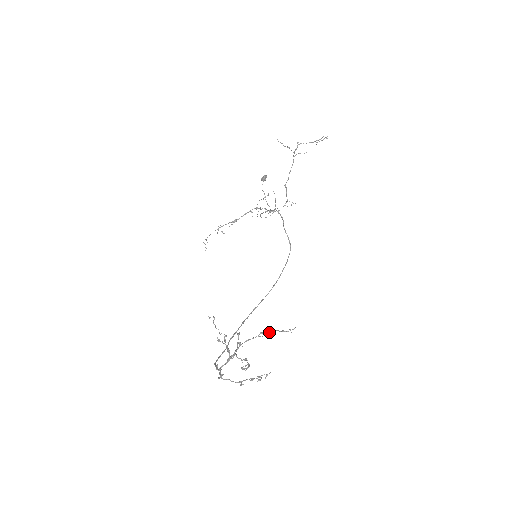
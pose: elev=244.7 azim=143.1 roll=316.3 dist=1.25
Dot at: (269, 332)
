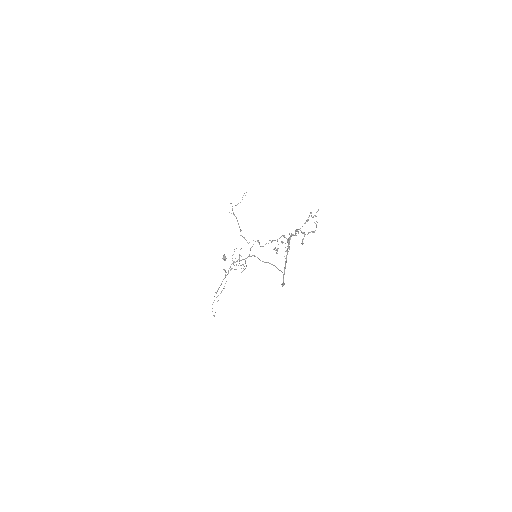
Dot at: occluded
